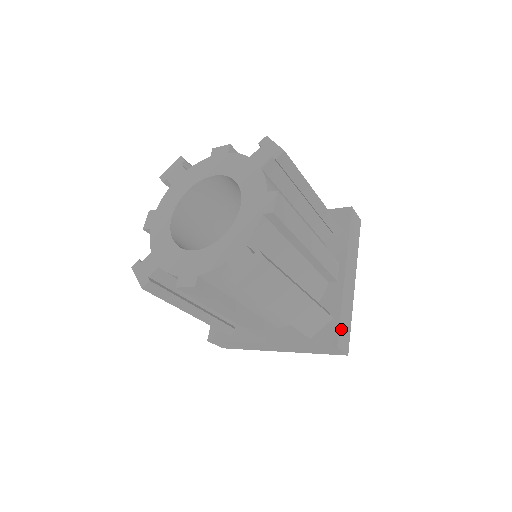
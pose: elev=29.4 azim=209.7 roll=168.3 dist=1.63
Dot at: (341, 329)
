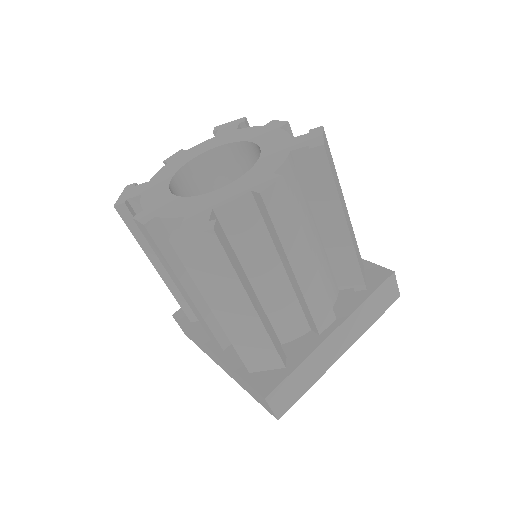
Dot at: occluded
